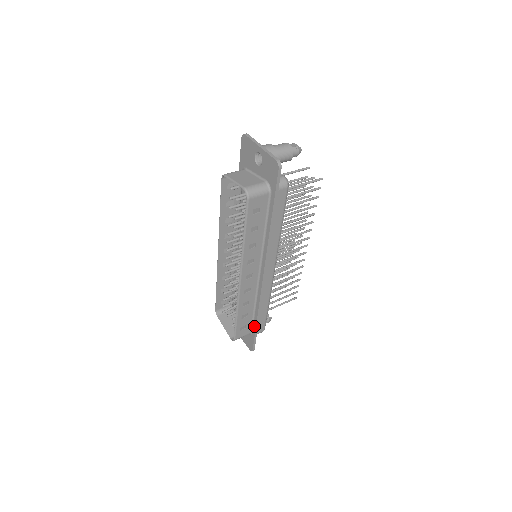
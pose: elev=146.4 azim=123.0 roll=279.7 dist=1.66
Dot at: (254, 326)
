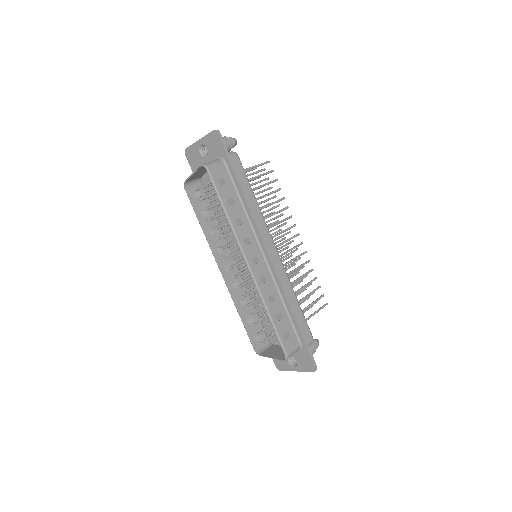
Dot at: (297, 330)
